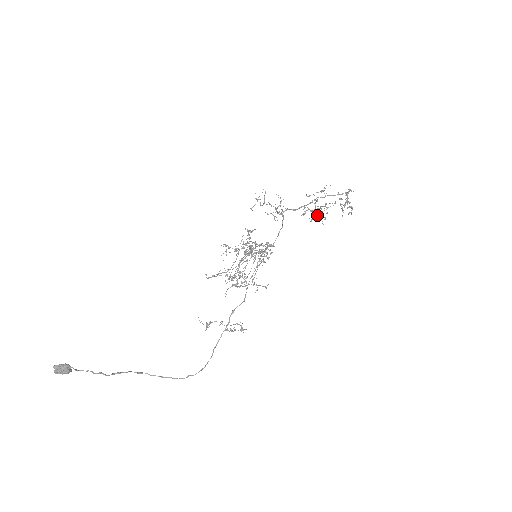
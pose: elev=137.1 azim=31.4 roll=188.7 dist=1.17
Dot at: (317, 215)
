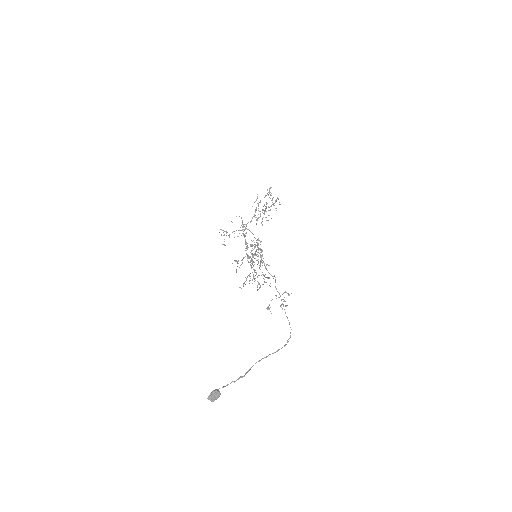
Dot at: occluded
